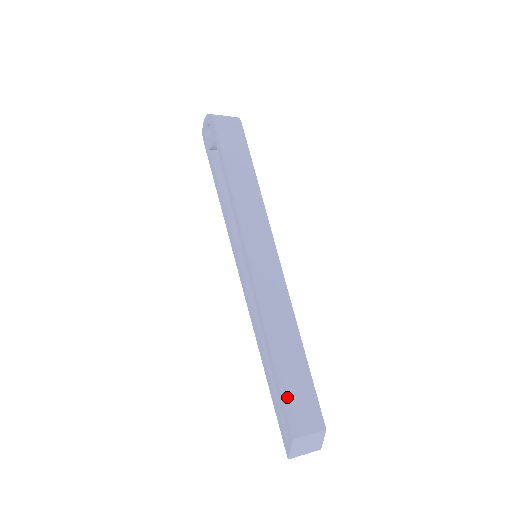
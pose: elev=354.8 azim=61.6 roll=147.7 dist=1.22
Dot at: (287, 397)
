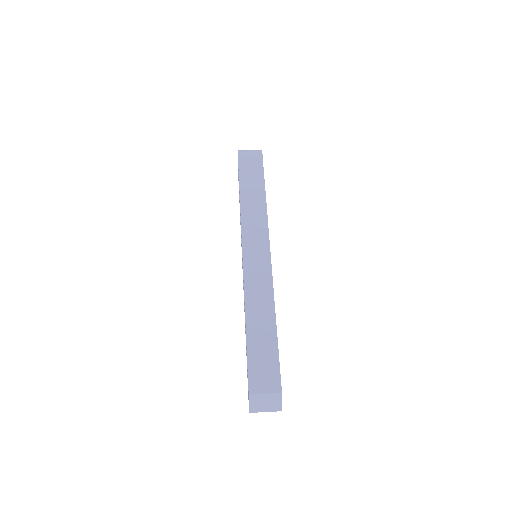
Dot at: (251, 362)
